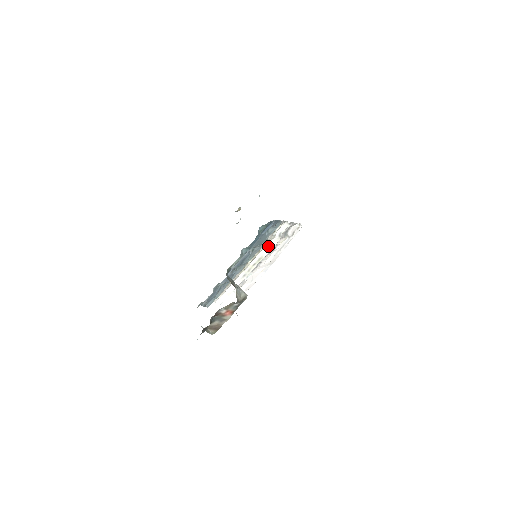
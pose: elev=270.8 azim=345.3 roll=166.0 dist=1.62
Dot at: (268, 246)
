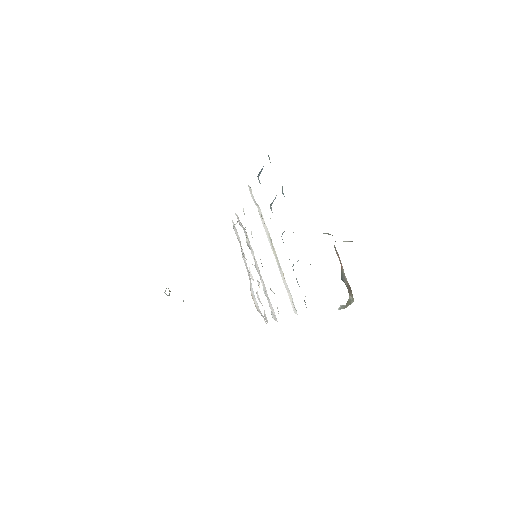
Dot at: (262, 221)
